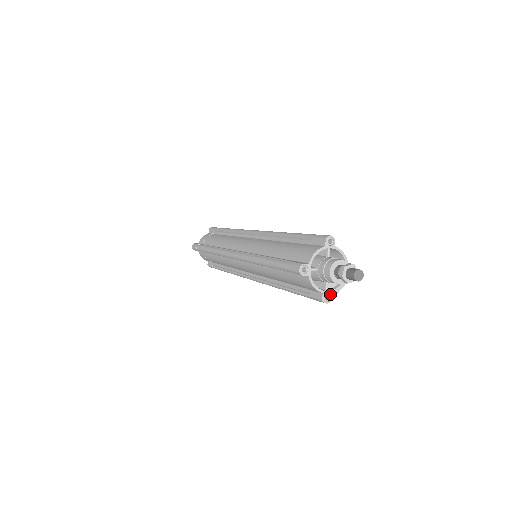
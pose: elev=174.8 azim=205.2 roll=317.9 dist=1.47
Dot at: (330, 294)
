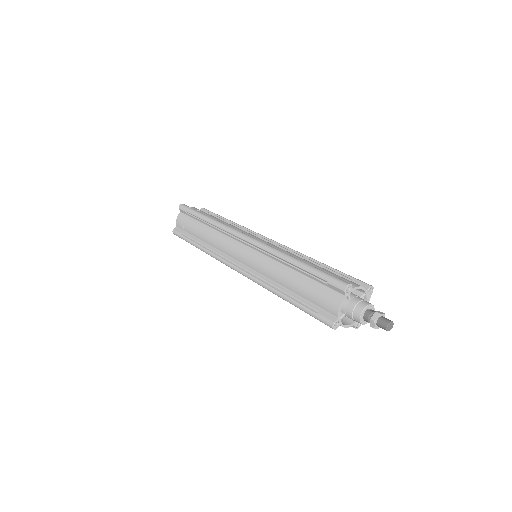
Dot at: occluded
